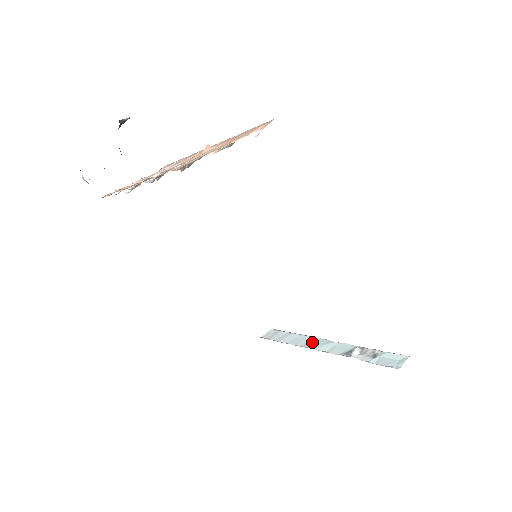
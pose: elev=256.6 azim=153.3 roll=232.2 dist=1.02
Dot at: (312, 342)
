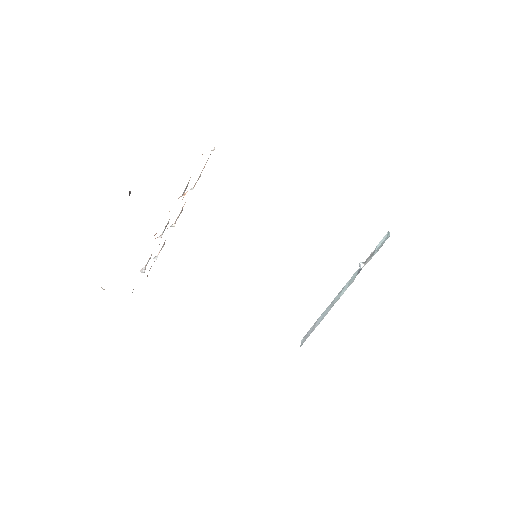
Dot at: (334, 301)
